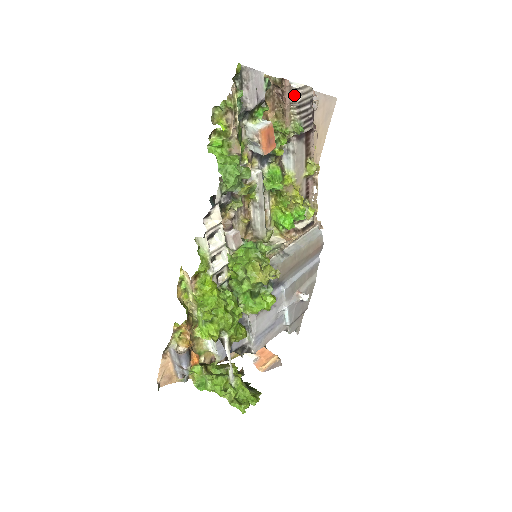
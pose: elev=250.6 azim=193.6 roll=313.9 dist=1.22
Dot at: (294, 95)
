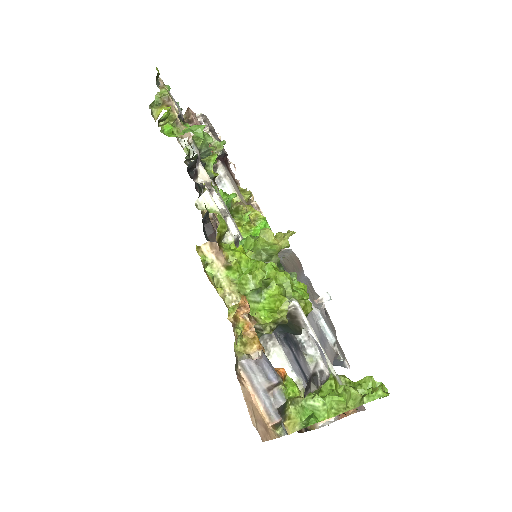
Dot at: (202, 119)
